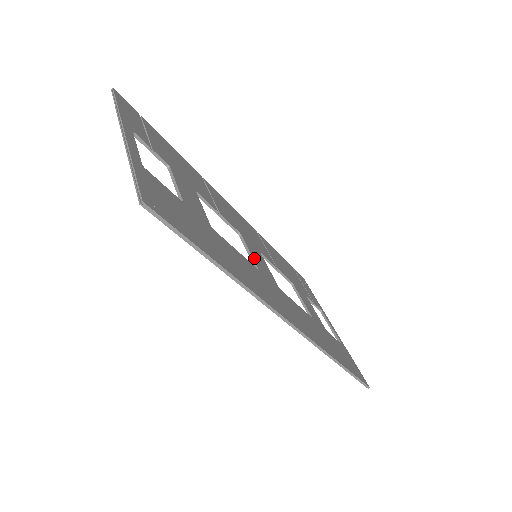
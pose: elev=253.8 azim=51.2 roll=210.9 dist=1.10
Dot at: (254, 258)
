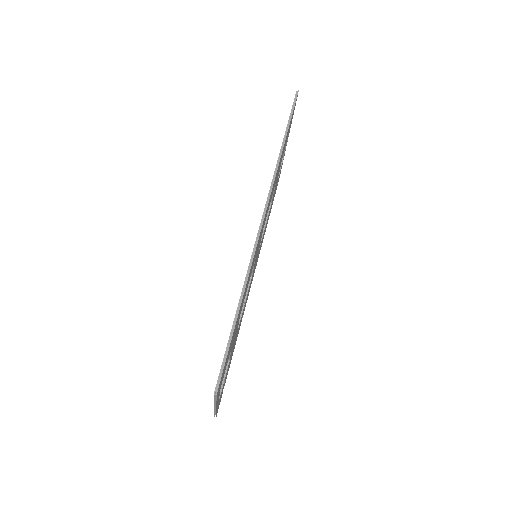
Dot at: occluded
